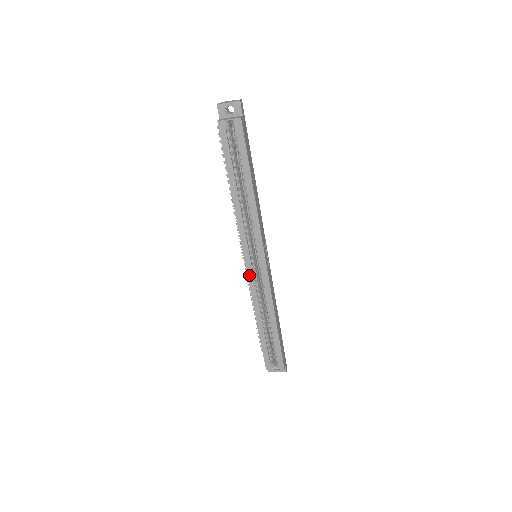
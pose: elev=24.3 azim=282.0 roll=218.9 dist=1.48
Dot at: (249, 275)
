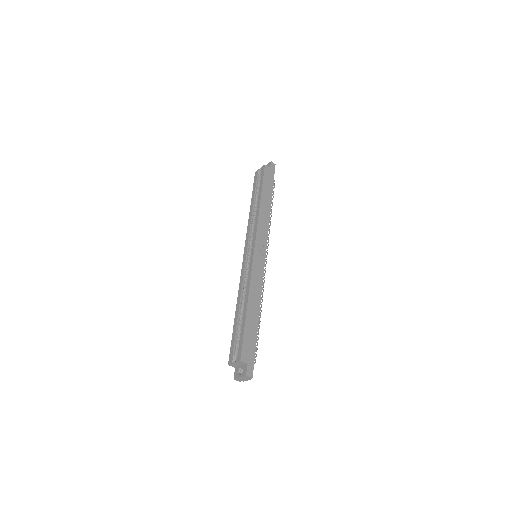
Dot at: (243, 265)
